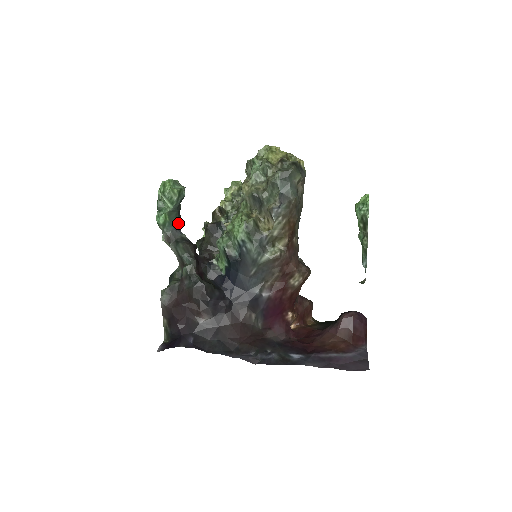
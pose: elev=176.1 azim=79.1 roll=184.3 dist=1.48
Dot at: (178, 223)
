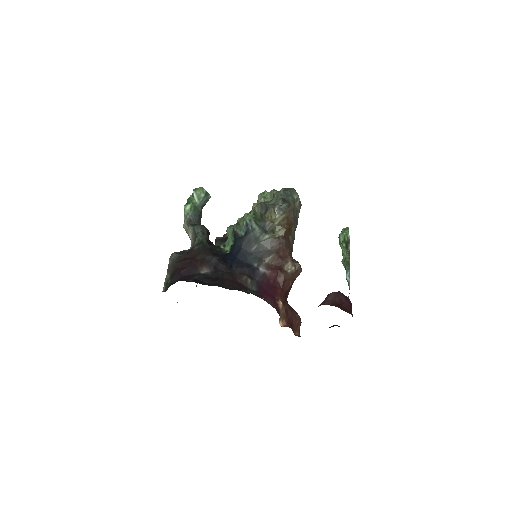
Dot at: (198, 220)
